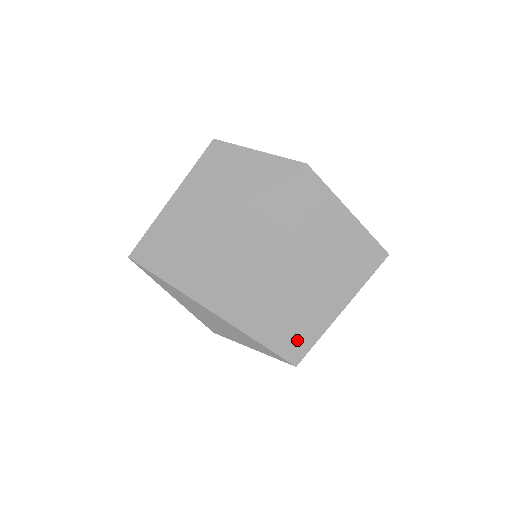
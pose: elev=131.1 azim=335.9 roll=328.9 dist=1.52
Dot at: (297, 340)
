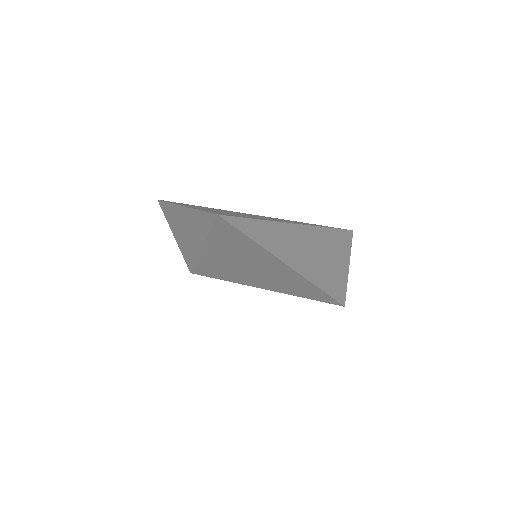
Dot at: (329, 296)
